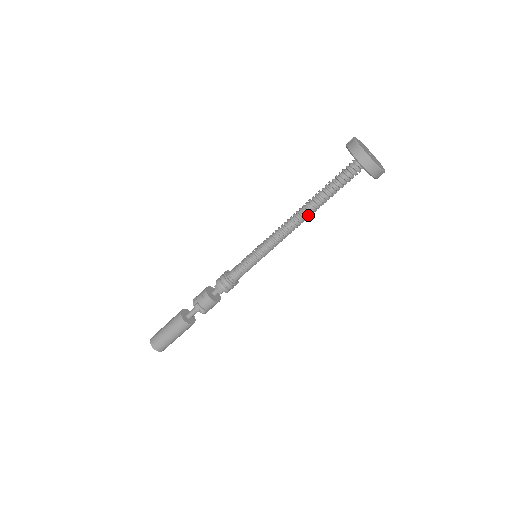
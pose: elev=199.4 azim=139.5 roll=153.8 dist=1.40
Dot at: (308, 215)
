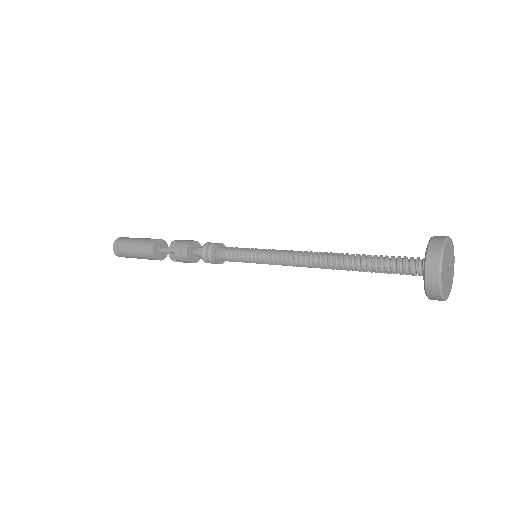
Dot at: (334, 268)
